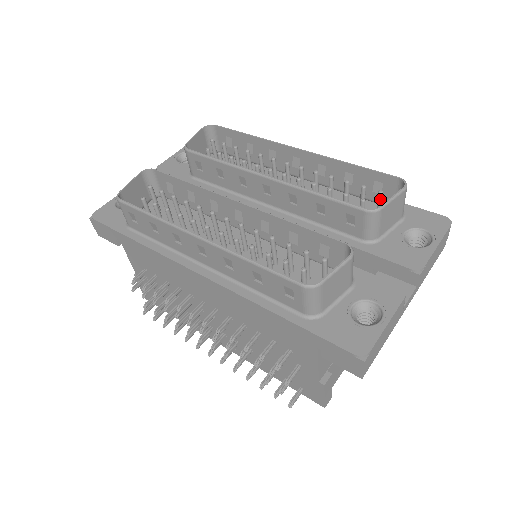
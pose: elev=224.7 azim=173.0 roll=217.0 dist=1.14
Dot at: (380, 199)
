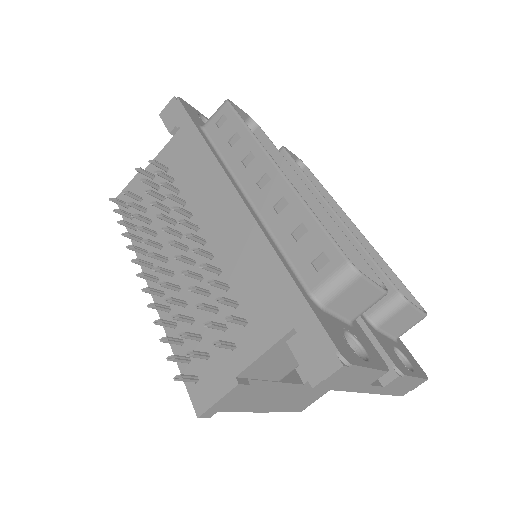
Dot at: occluded
